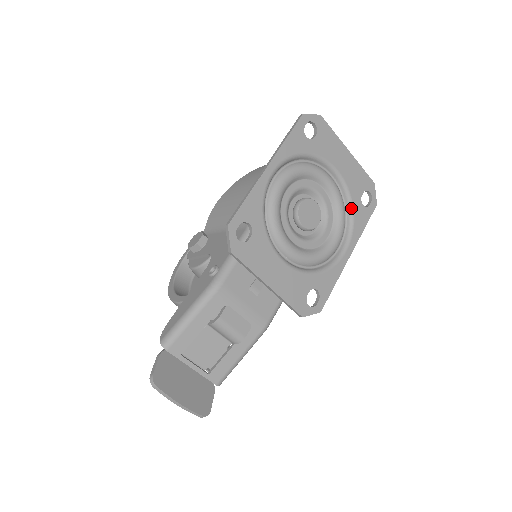
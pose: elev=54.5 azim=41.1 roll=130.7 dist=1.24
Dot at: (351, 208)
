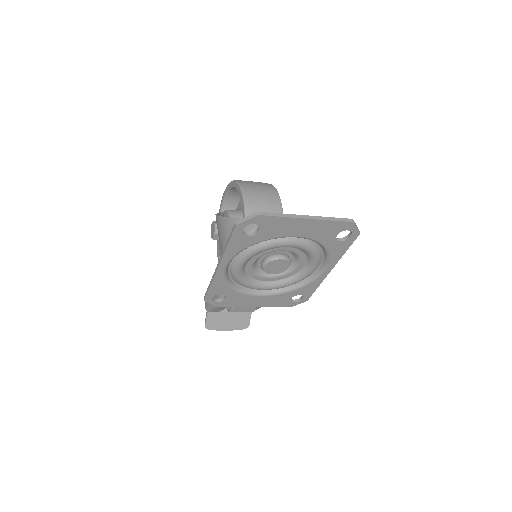
Dot at: (324, 248)
